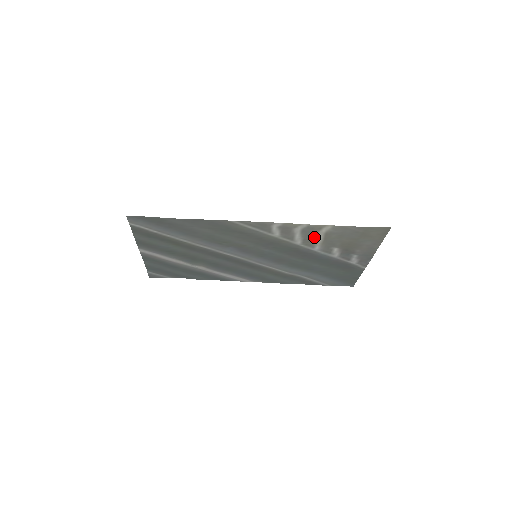
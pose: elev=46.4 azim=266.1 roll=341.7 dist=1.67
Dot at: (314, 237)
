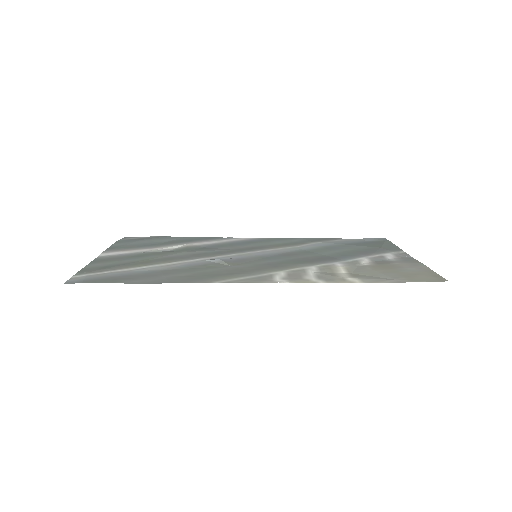
Dot at: (335, 273)
